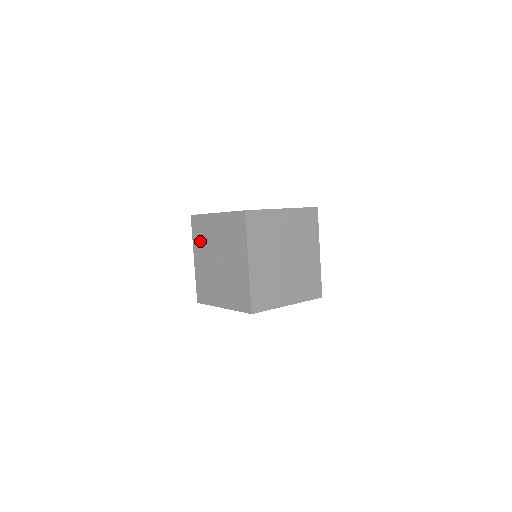
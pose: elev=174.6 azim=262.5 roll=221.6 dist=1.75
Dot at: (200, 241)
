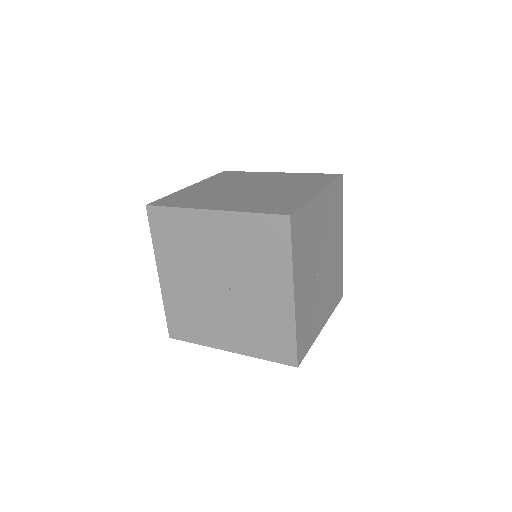
Dot at: (173, 250)
